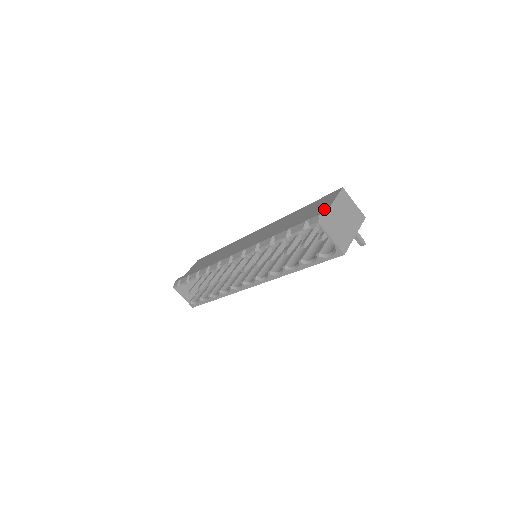
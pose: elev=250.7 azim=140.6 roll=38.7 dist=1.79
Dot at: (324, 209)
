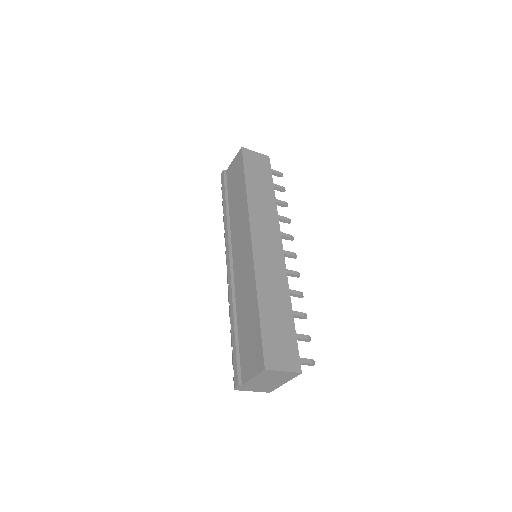
Dot at: (246, 375)
